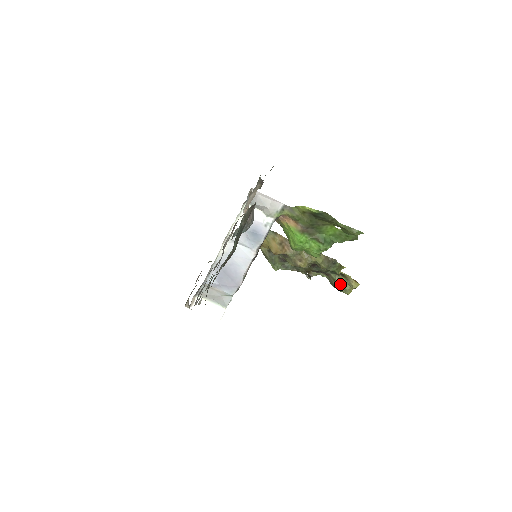
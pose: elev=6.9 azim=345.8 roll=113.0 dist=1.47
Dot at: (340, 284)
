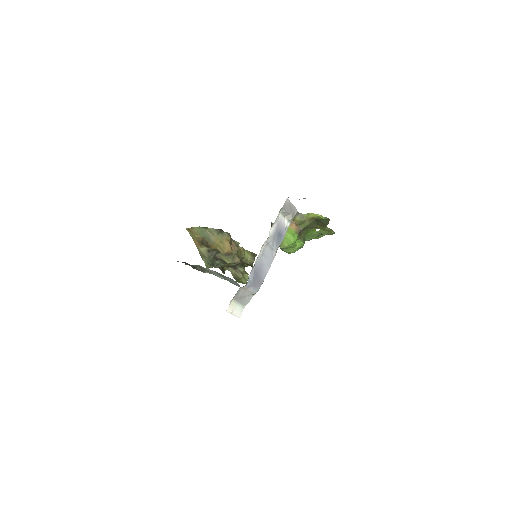
Dot at: (243, 275)
